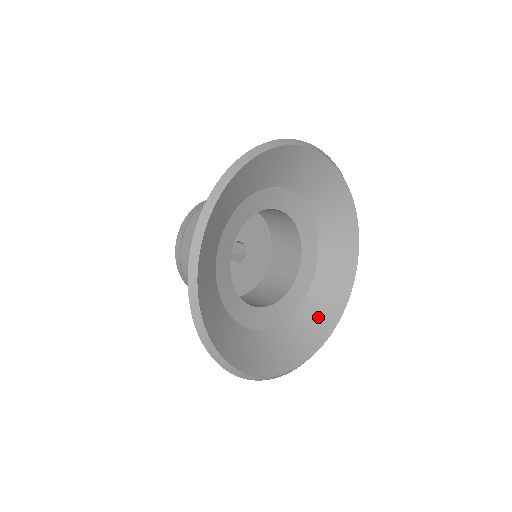
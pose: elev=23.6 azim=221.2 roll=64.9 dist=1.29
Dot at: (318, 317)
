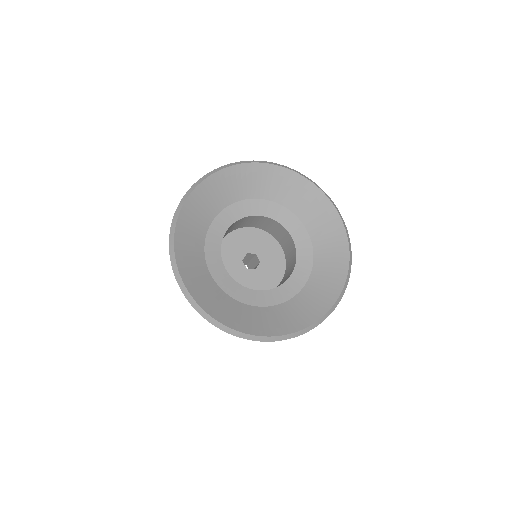
Dot at: (326, 284)
